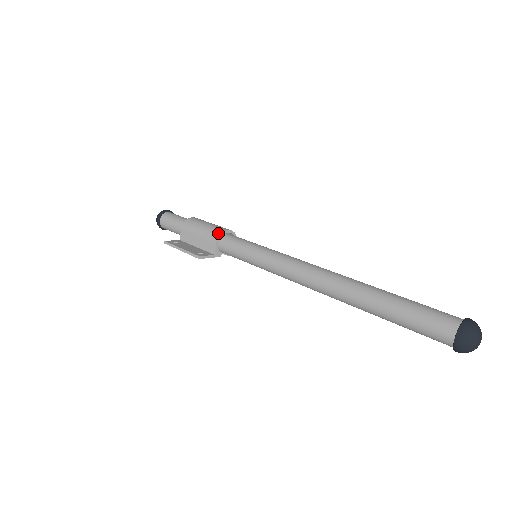
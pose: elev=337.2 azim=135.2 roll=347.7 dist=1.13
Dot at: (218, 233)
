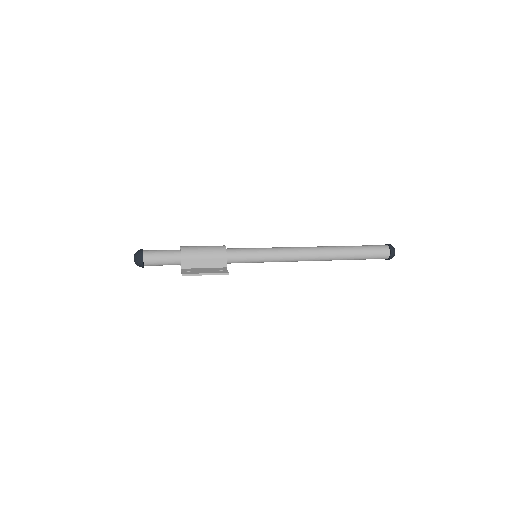
Dot at: (224, 251)
